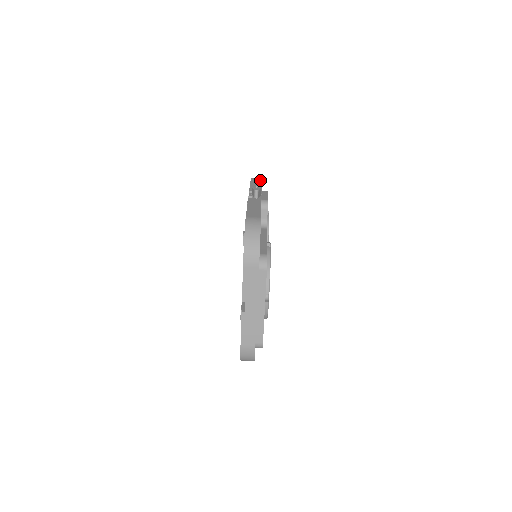
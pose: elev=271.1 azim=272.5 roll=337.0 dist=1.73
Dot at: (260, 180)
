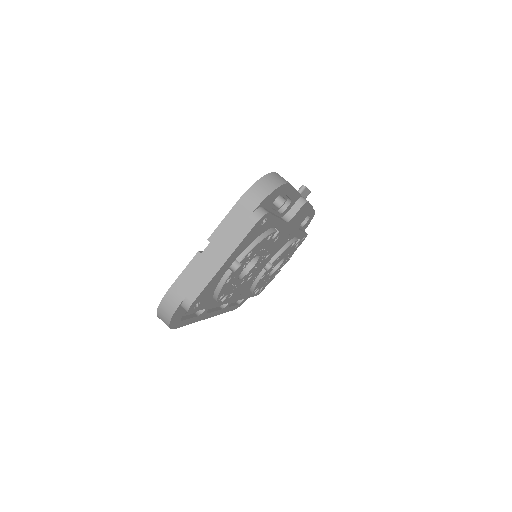
Dot at: occluded
